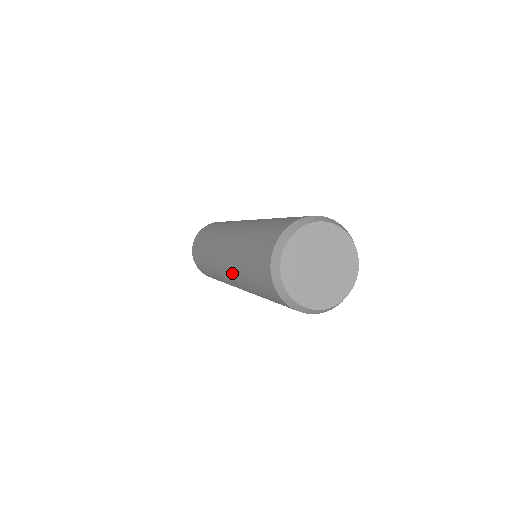
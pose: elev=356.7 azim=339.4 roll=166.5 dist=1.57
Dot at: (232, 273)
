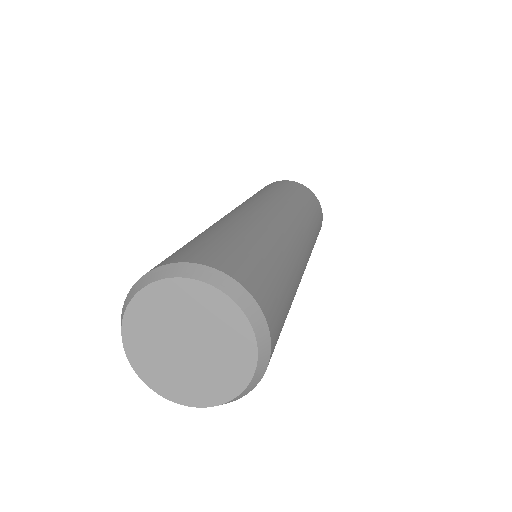
Dot at: occluded
